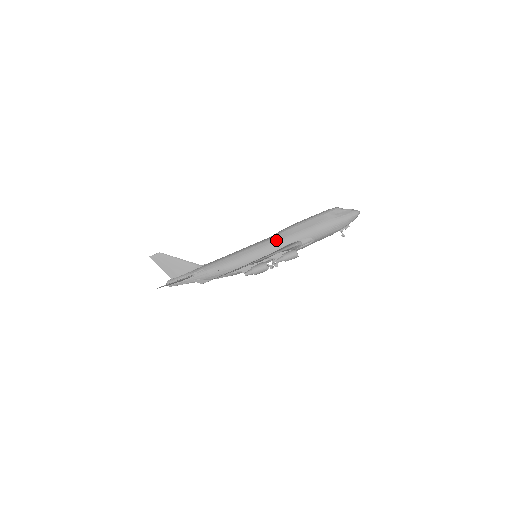
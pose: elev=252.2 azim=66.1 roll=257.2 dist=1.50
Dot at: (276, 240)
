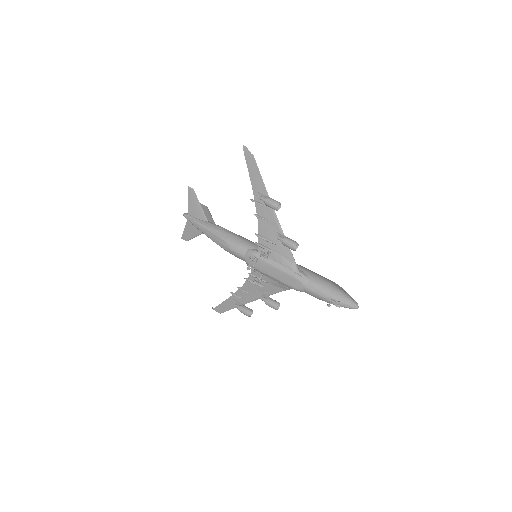
Dot at: occluded
